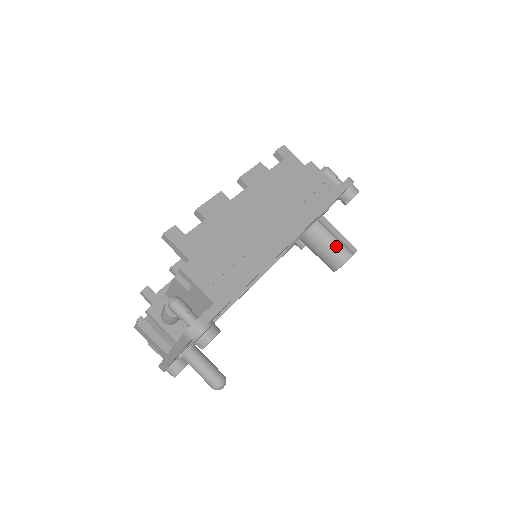
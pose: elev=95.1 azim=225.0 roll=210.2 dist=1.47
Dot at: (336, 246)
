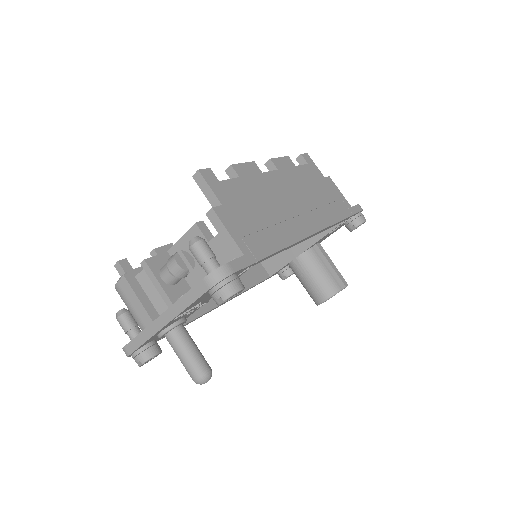
Dot at: (328, 276)
